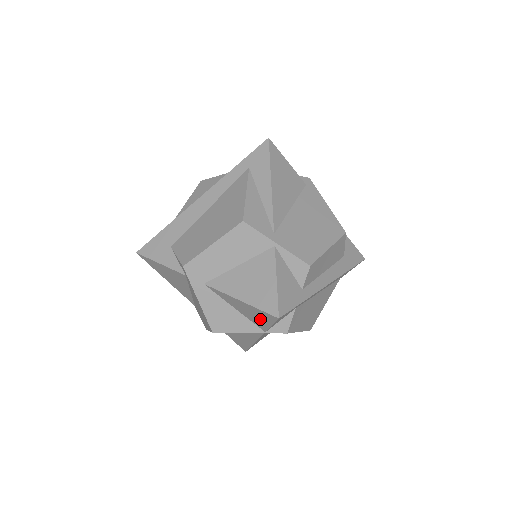
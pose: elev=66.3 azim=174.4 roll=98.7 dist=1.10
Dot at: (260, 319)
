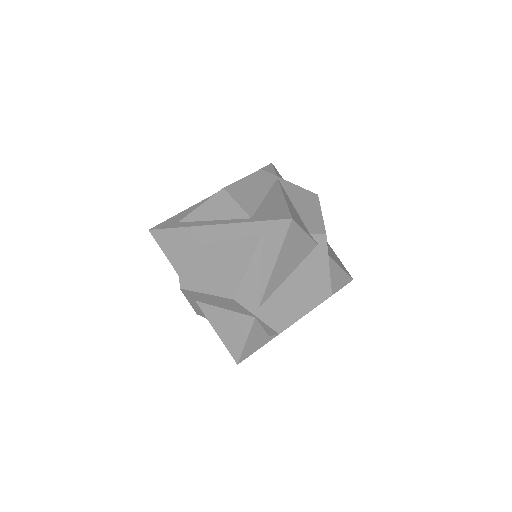
Dot at: occluded
